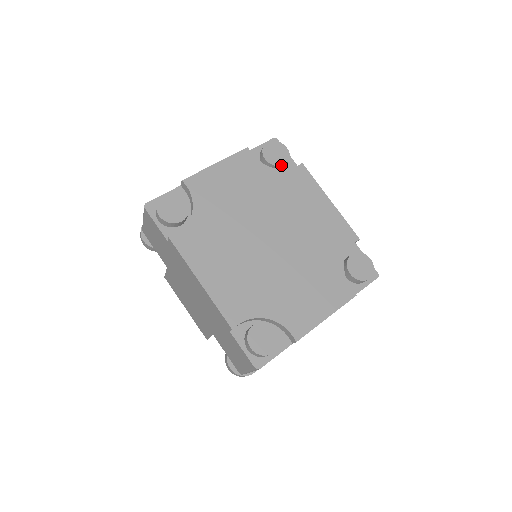
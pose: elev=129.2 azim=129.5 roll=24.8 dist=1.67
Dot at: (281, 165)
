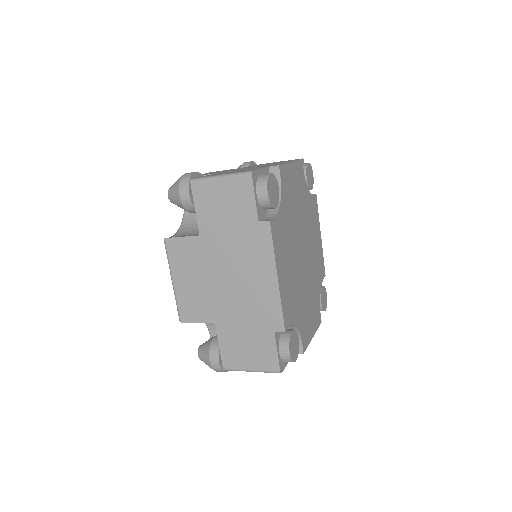
Dot at: (311, 189)
